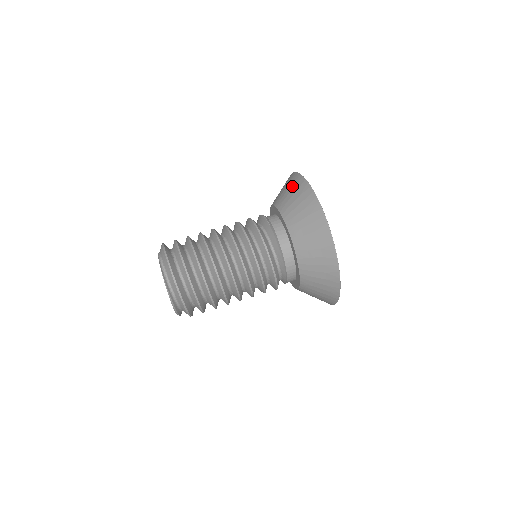
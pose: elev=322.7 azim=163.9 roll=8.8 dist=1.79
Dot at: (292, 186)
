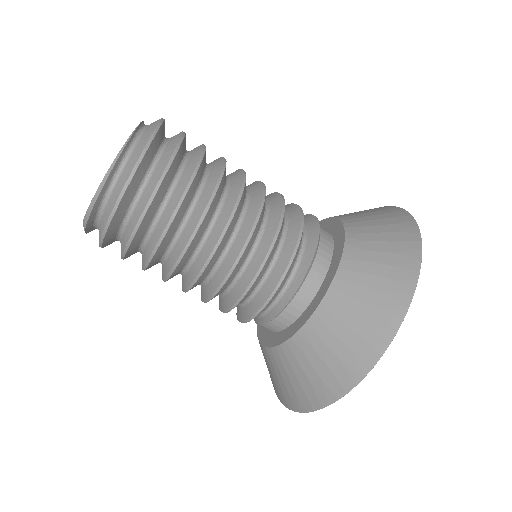
Dot at: (369, 209)
